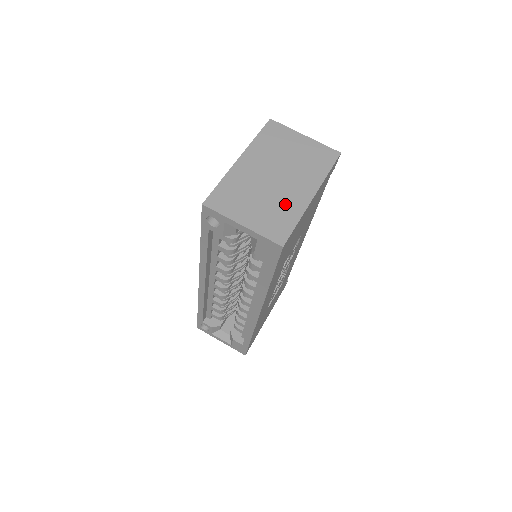
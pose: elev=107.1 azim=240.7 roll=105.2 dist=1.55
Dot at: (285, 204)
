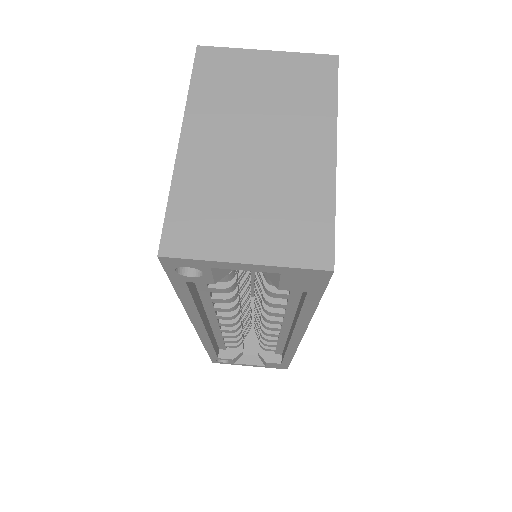
Dot at: (297, 188)
